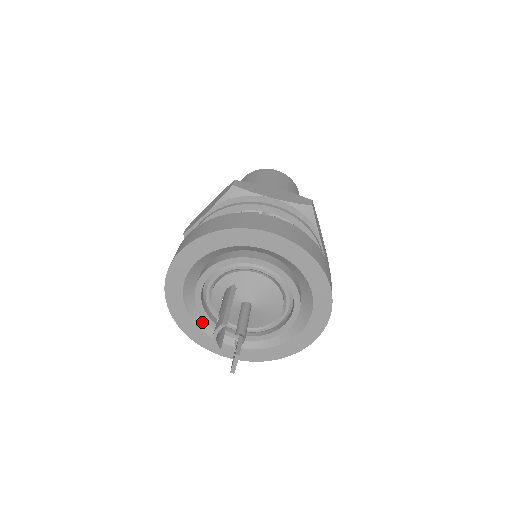
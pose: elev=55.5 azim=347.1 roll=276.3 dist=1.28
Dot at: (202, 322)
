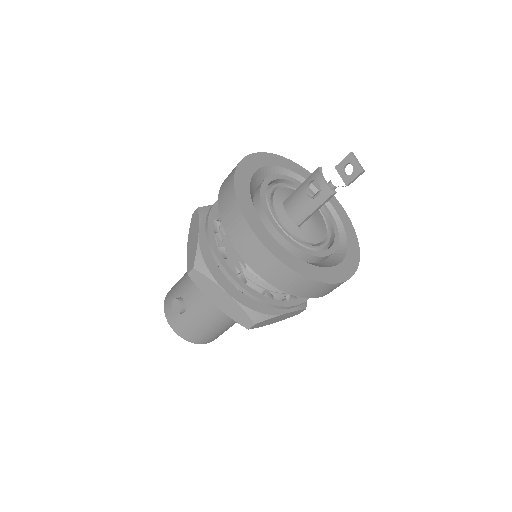
Dot at: occluded
